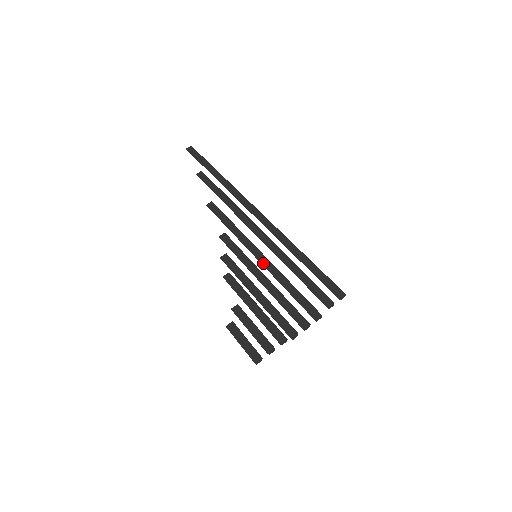
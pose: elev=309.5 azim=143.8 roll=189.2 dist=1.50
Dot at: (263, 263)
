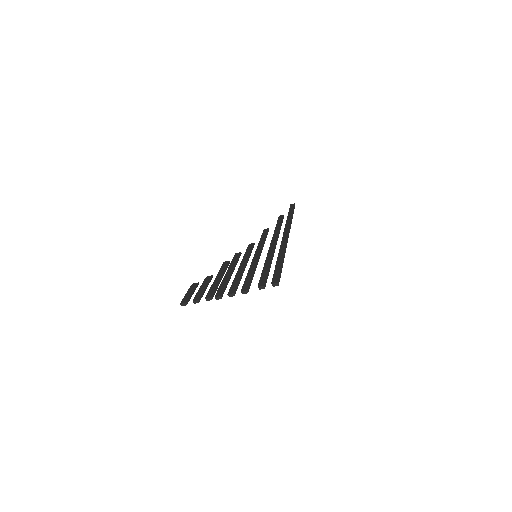
Dot at: (254, 259)
